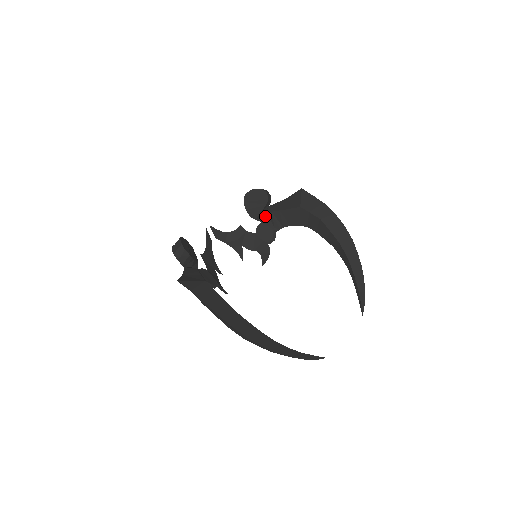
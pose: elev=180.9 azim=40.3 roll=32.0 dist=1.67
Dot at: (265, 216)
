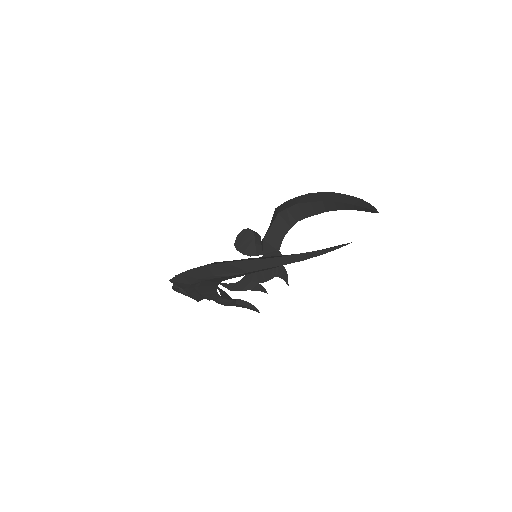
Dot at: (262, 248)
